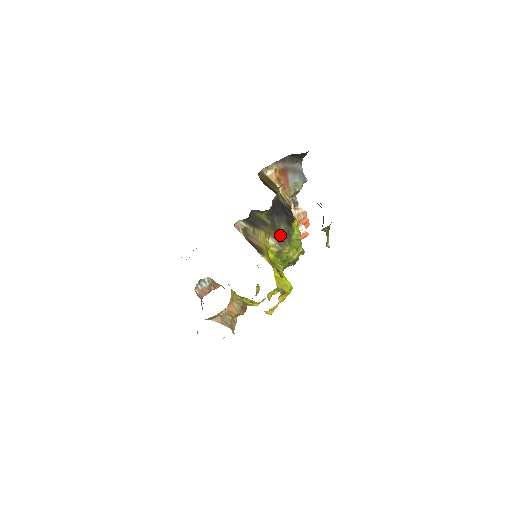
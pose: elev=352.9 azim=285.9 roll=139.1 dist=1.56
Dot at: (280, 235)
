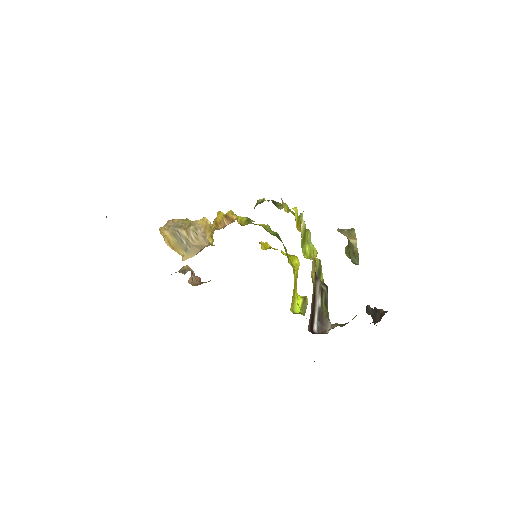
Dot at: occluded
